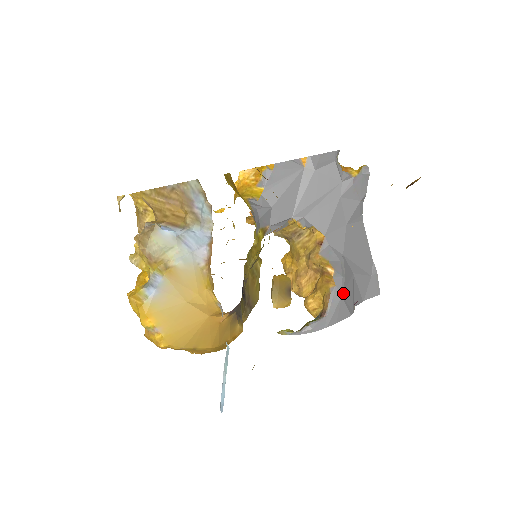
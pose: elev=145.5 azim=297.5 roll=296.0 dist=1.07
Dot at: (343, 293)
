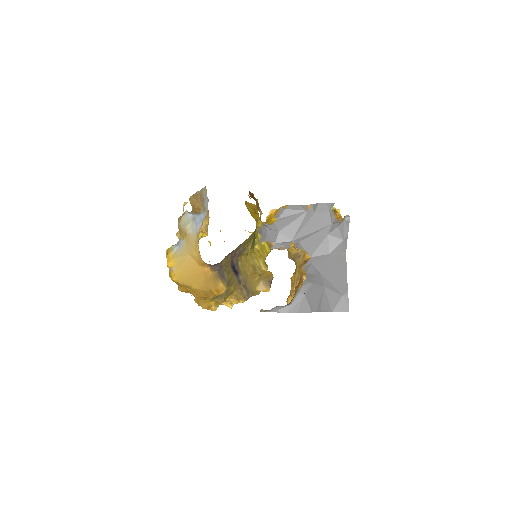
Dot at: (307, 293)
